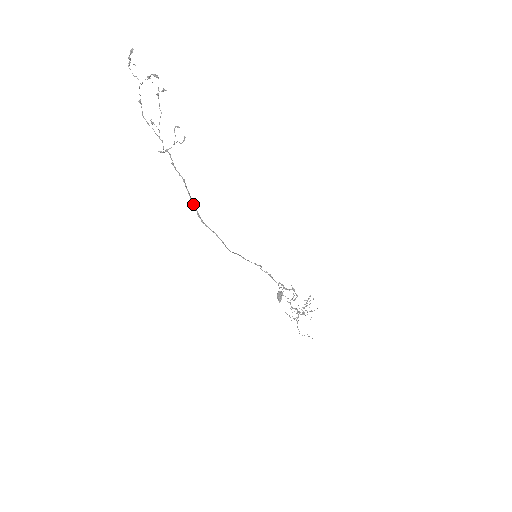
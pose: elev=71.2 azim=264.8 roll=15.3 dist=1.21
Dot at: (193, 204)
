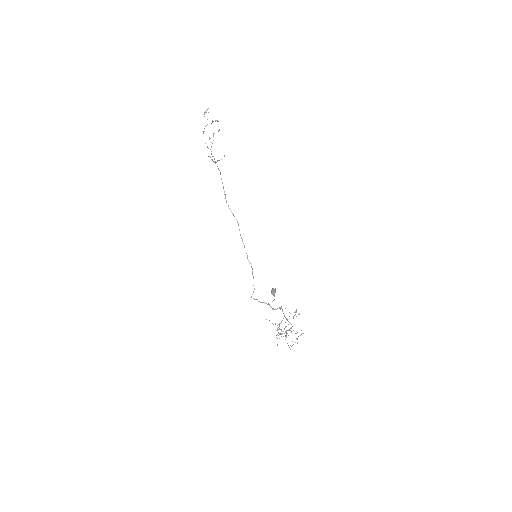
Dot at: (223, 187)
